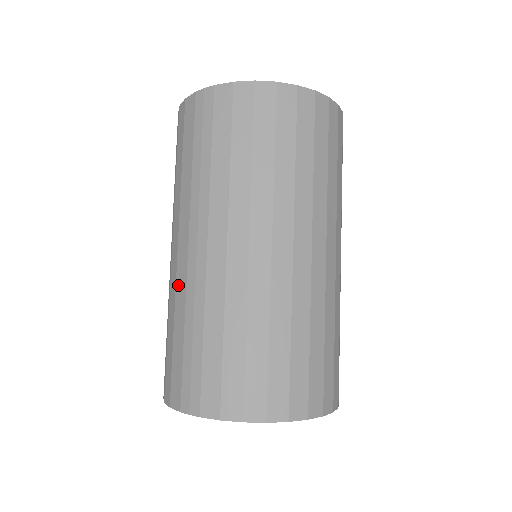
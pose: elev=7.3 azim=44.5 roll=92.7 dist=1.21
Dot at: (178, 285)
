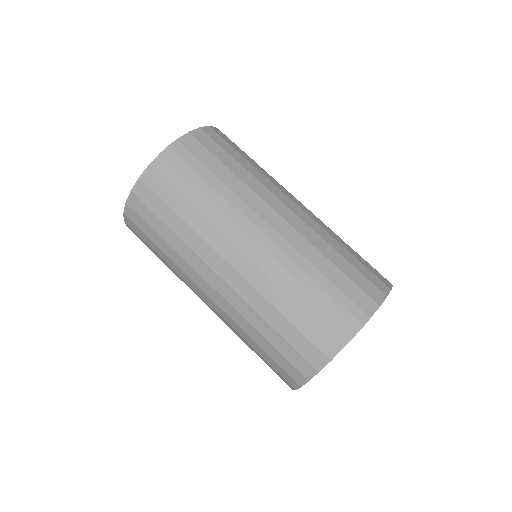
Dot at: (268, 271)
